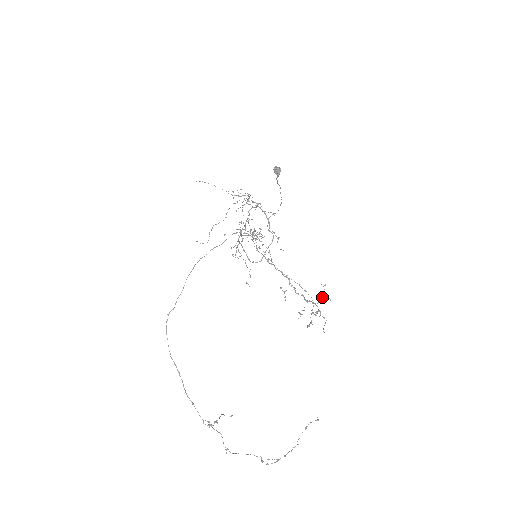
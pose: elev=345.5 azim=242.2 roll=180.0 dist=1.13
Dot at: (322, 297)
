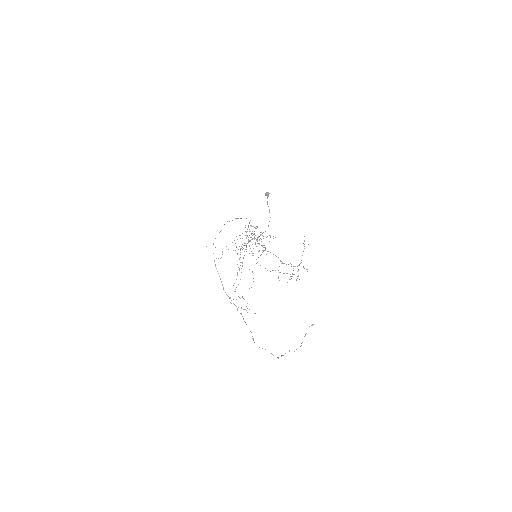
Dot at: occluded
